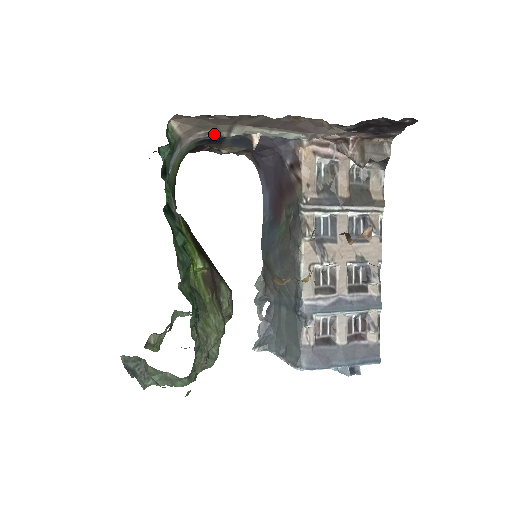
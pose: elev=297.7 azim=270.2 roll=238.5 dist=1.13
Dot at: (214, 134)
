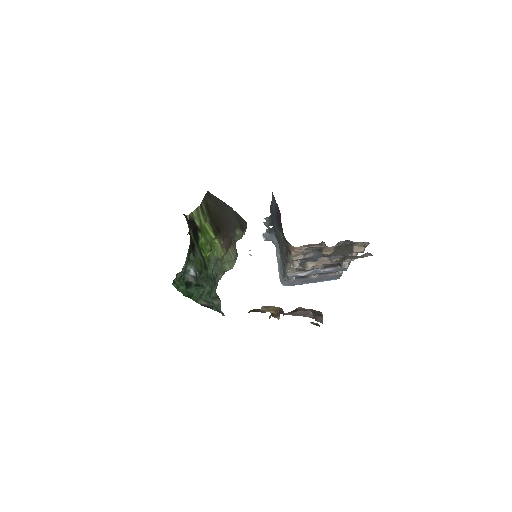
Dot at: occluded
